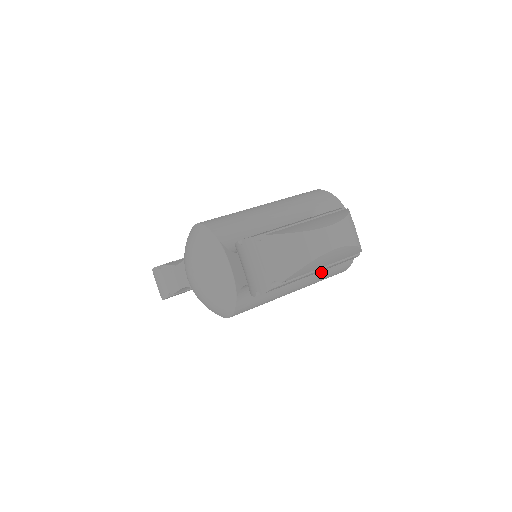
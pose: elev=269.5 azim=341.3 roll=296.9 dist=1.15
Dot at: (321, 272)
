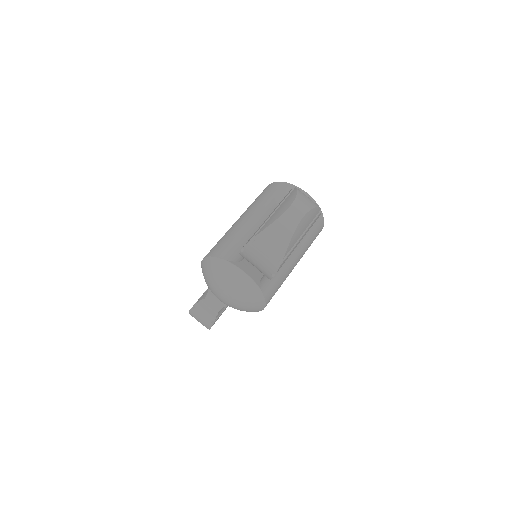
Dot at: (306, 239)
